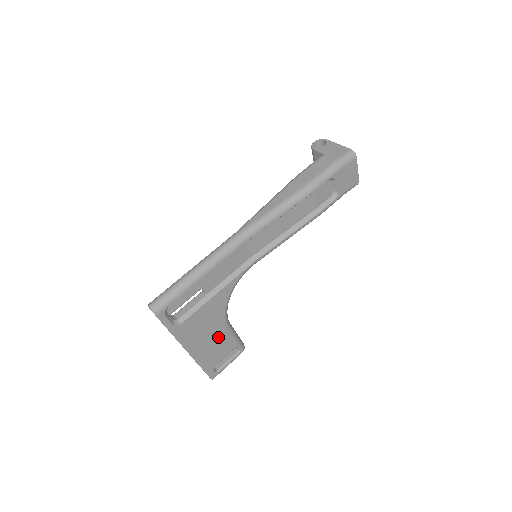
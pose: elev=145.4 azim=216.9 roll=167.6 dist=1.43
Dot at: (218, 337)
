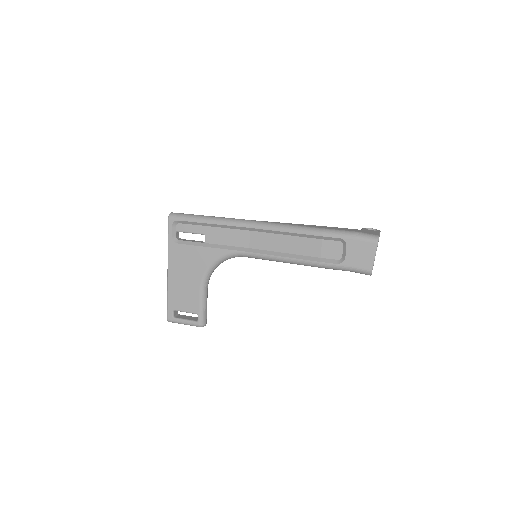
Dot at: (191, 286)
